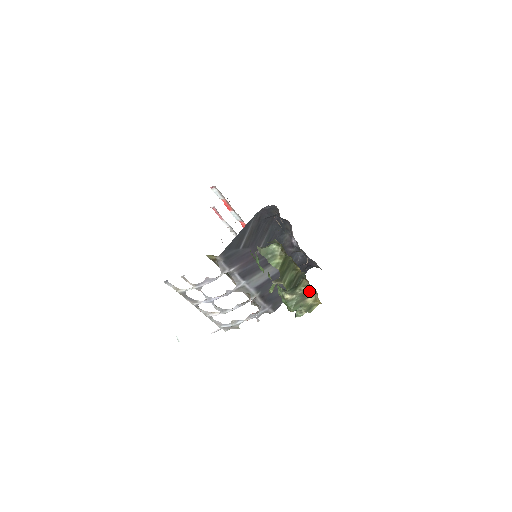
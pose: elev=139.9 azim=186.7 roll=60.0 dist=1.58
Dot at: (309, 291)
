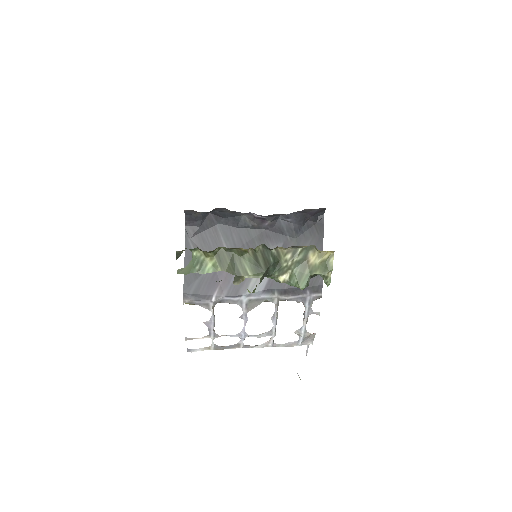
Dot at: (301, 252)
